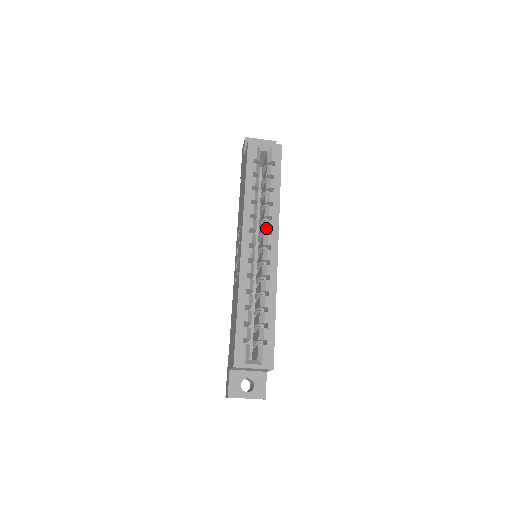
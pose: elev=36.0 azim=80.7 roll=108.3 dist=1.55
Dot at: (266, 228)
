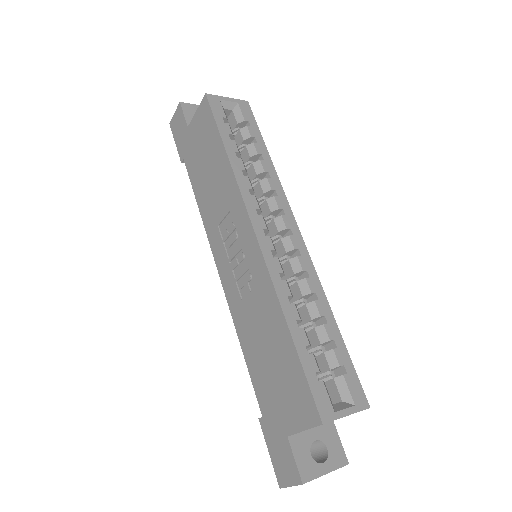
Dot at: (274, 207)
